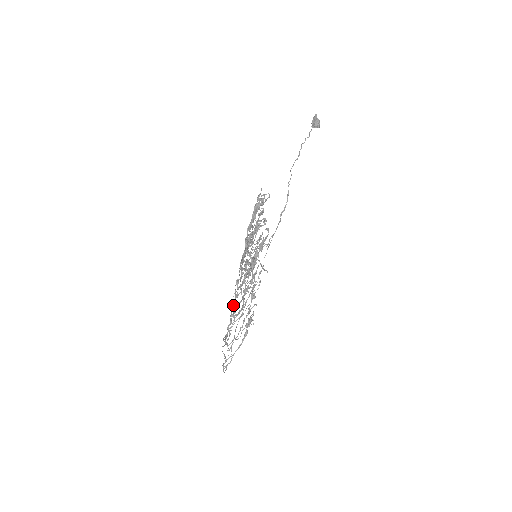
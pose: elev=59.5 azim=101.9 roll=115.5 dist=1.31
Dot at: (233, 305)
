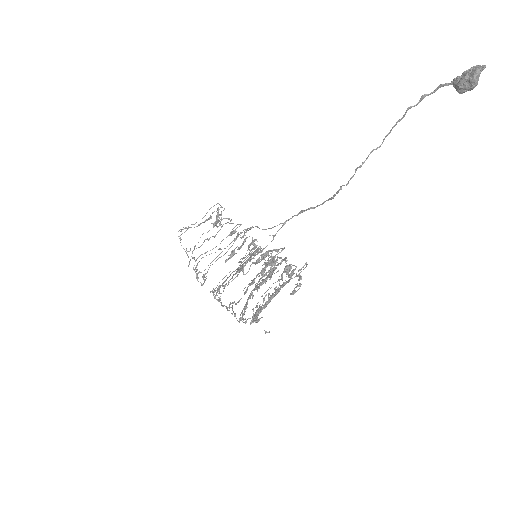
Dot at: (219, 298)
